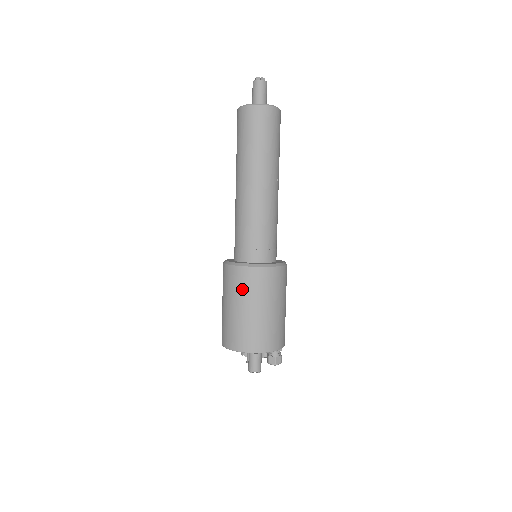
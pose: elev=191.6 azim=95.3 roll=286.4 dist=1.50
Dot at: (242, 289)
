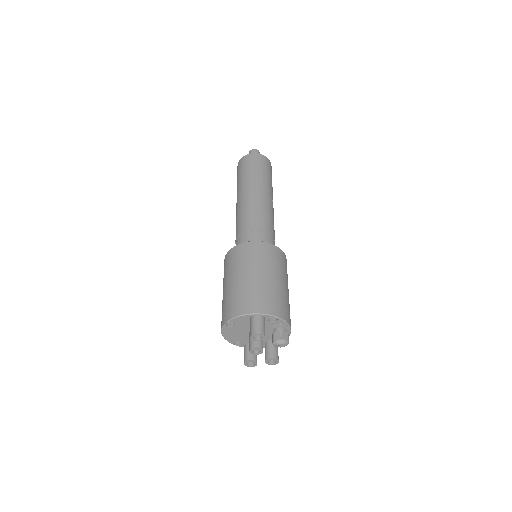
Dot at: (242, 260)
